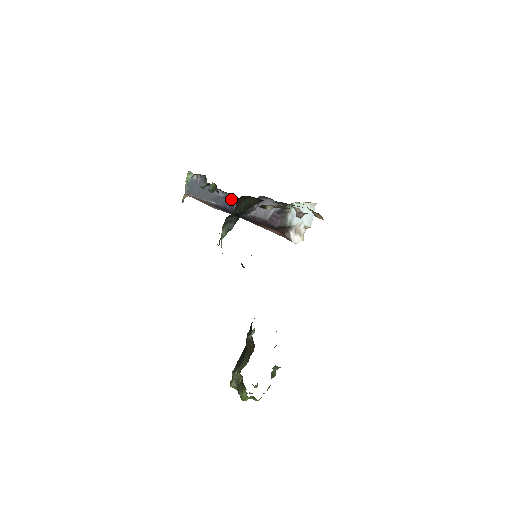
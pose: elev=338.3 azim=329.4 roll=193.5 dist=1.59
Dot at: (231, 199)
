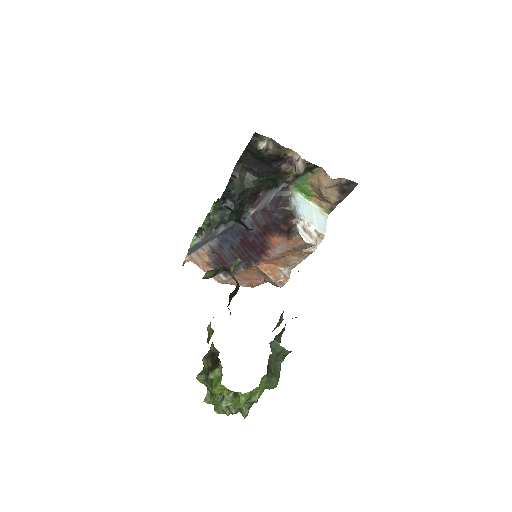
Dot at: (232, 223)
